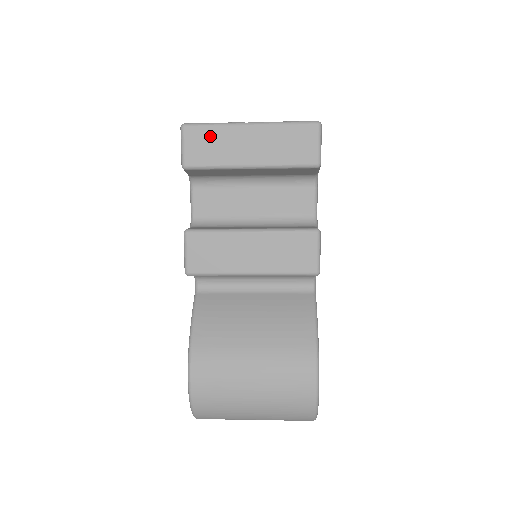
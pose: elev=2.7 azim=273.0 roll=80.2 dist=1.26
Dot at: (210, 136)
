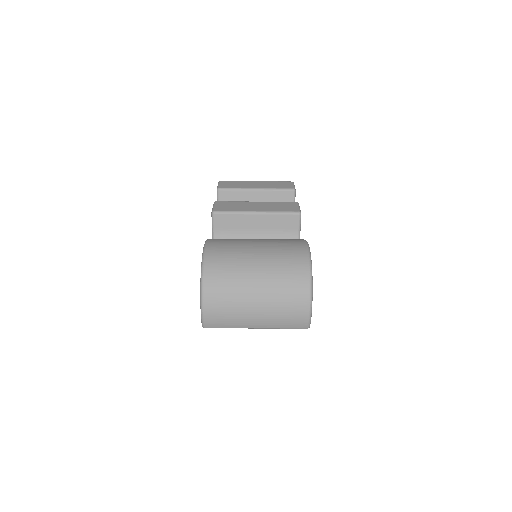
Dot at: (234, 183)
